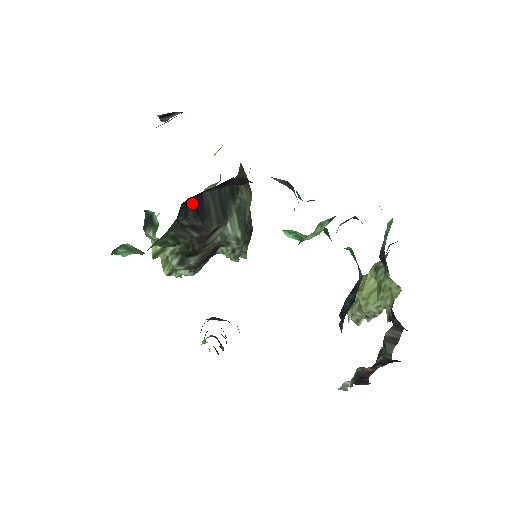
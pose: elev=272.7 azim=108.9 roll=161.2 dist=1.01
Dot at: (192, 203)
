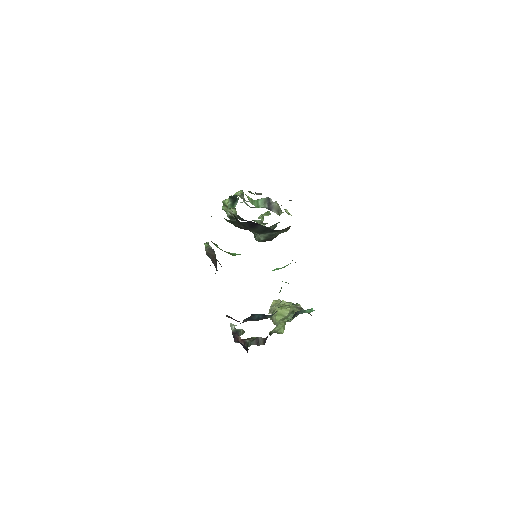
Dot at: (252, 222)
